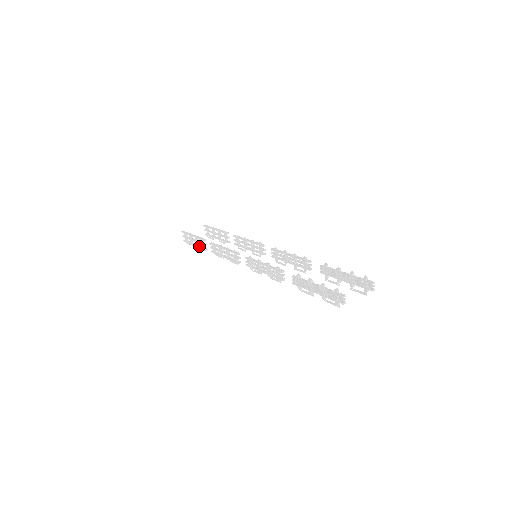
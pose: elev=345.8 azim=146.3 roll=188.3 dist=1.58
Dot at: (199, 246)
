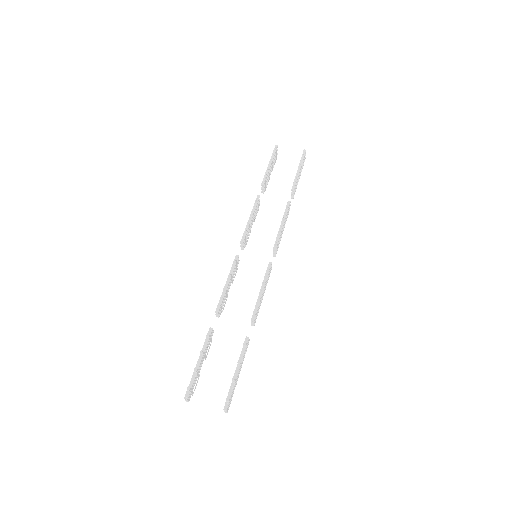
Dot at: occluded
